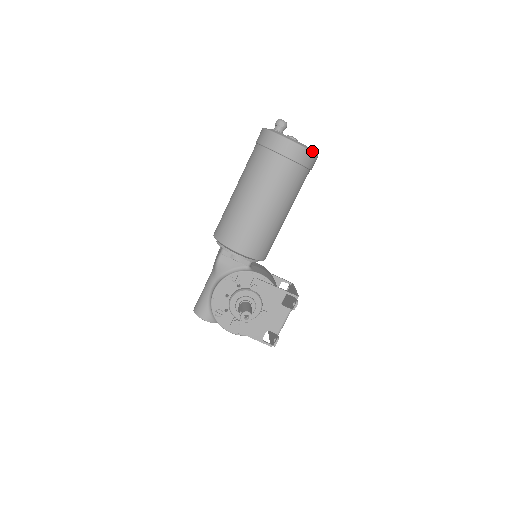
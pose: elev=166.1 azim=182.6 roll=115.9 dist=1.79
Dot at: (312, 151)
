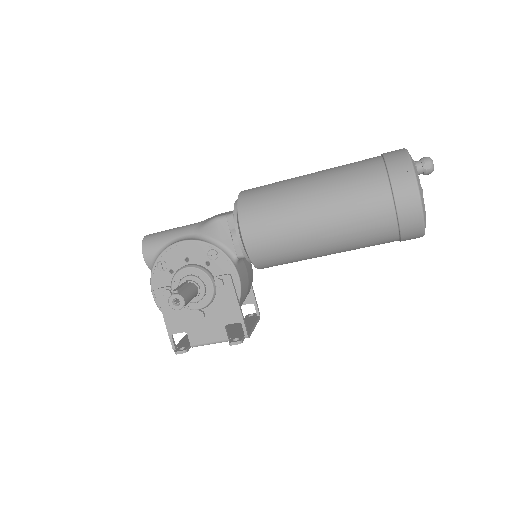
Dot at: (425, 226)
